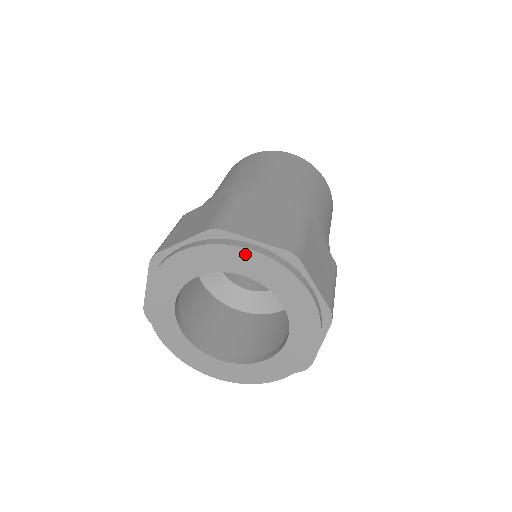
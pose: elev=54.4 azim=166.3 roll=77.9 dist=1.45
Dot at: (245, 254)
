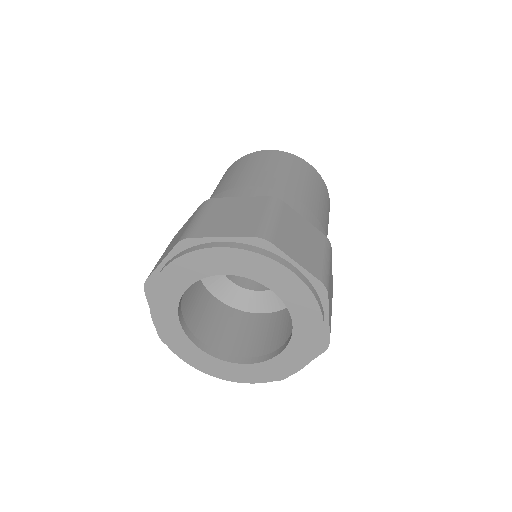
Dot at: (284, 273)
